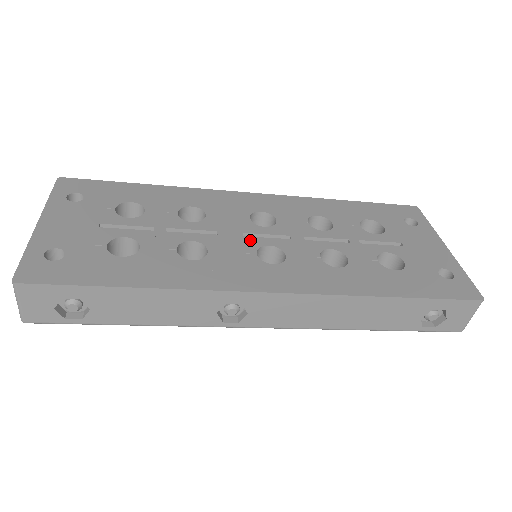
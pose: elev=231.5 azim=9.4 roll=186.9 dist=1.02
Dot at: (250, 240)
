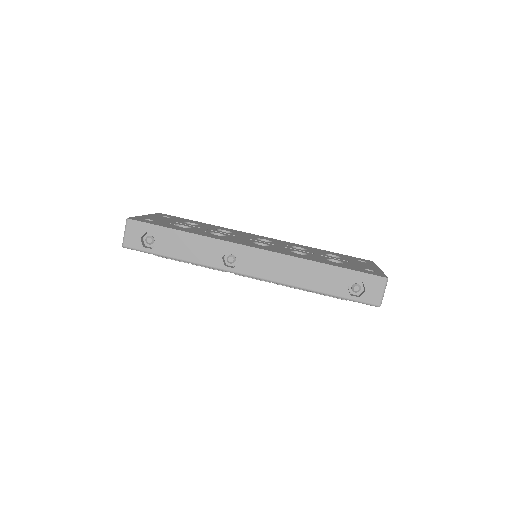
Dot at: (252, 240)
